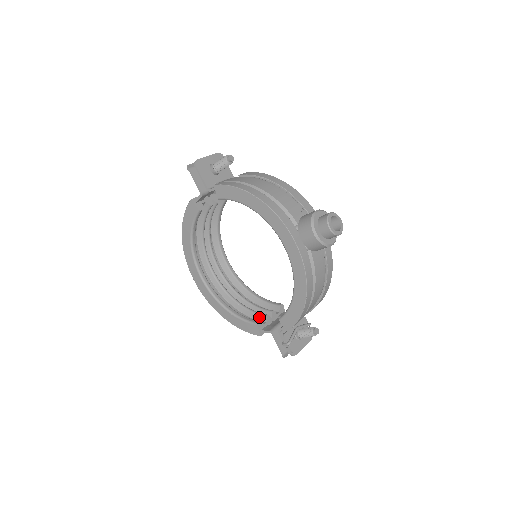
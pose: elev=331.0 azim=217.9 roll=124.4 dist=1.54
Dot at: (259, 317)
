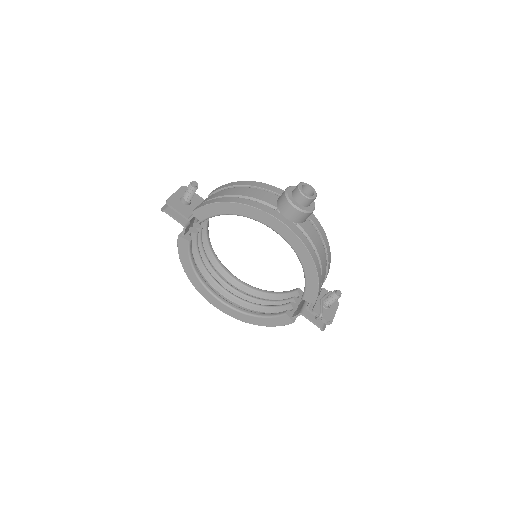
Dot at: (285, 308)
